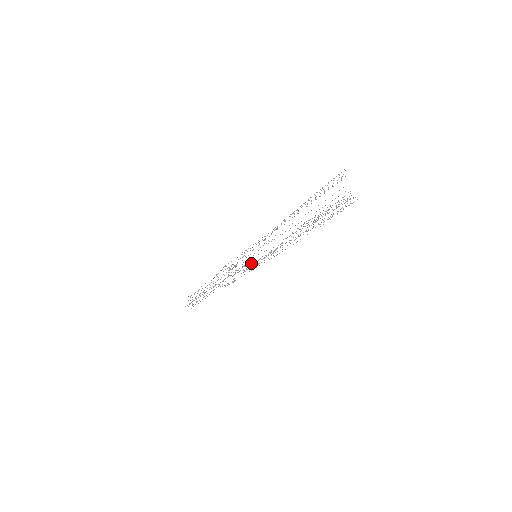
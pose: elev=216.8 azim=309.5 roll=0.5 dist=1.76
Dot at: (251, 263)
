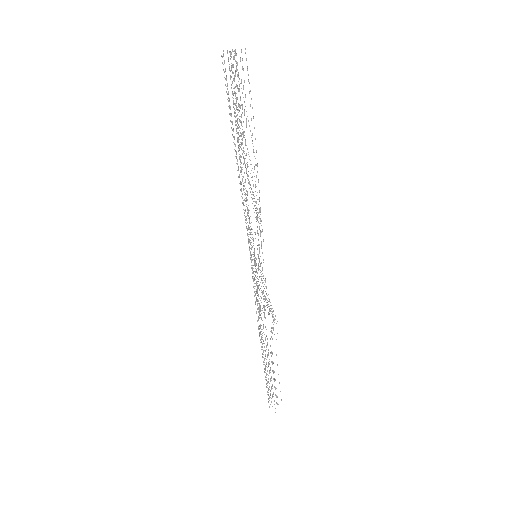
Dot at: occluded
